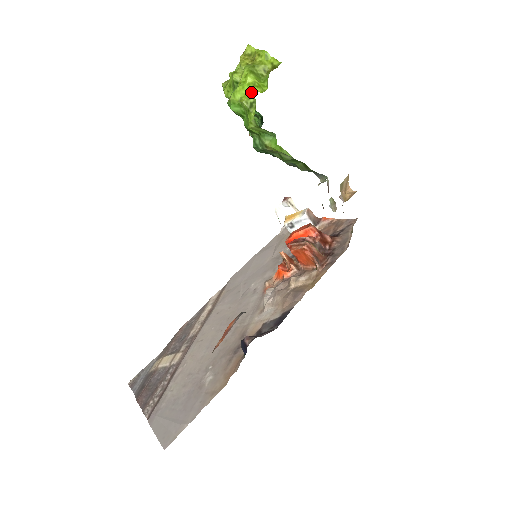
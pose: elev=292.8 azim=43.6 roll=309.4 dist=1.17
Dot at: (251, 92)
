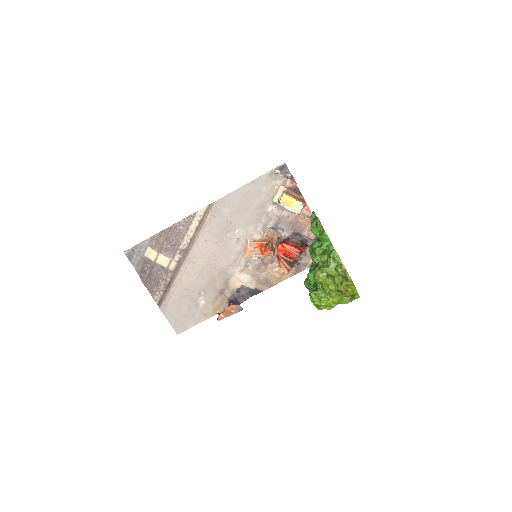
Dot at: (329, 308)
